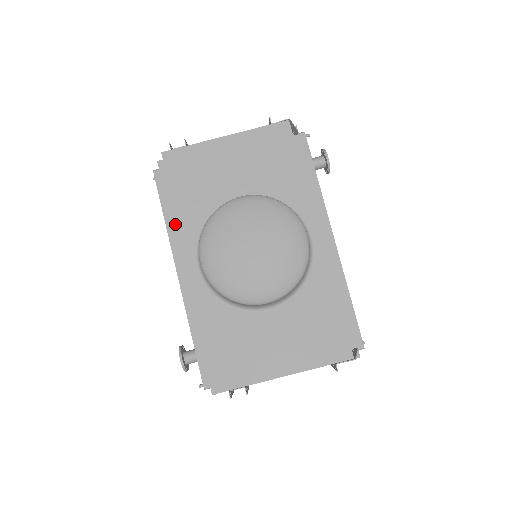
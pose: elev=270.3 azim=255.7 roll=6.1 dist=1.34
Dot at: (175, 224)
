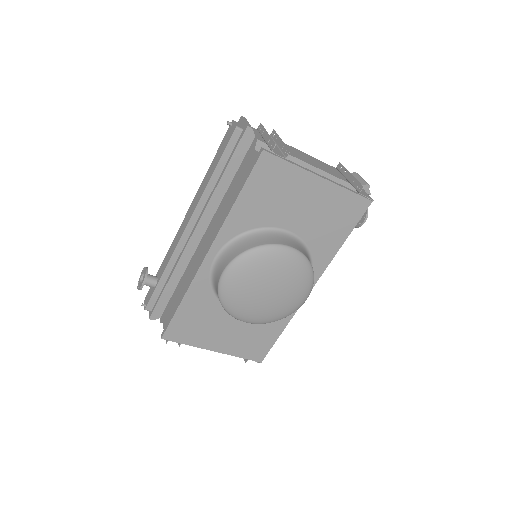
Dot at: (218, 191)
